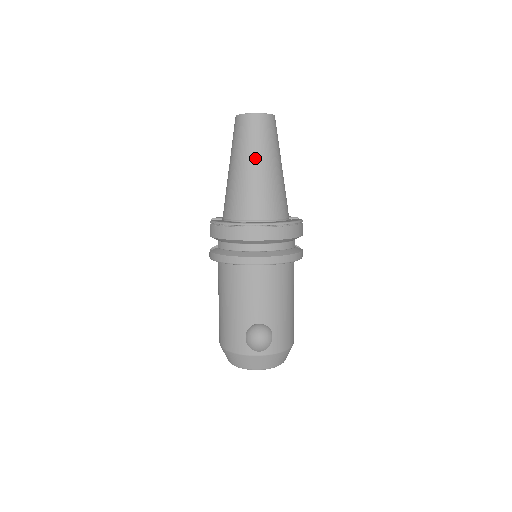
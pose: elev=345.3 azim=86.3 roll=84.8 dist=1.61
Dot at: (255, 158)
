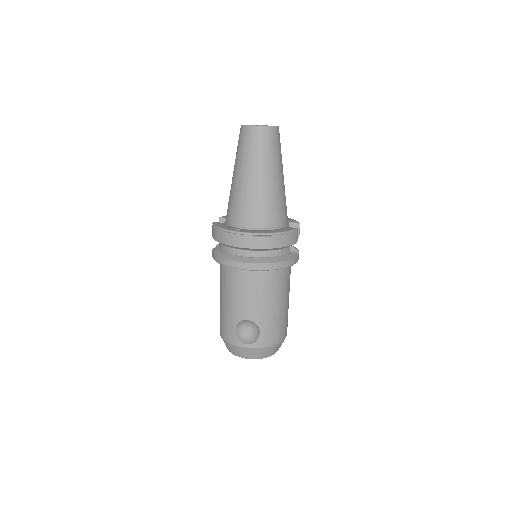
Dot at: (252, 169)
